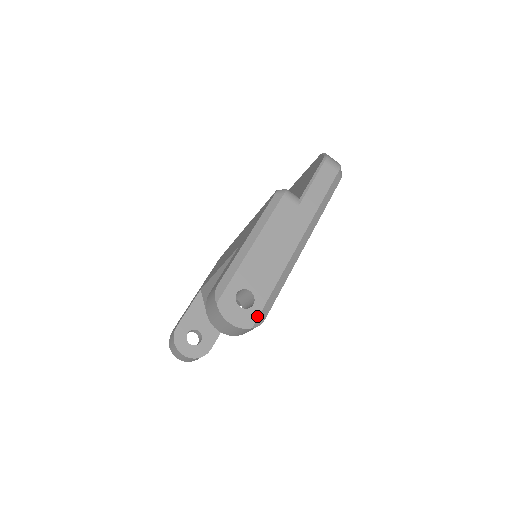
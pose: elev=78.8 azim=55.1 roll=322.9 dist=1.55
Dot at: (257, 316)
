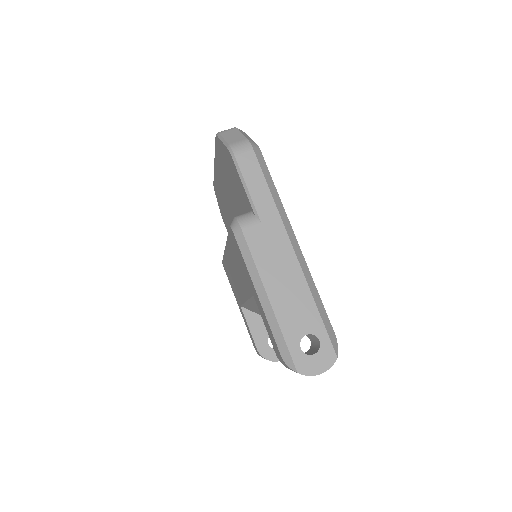
Dot at: (331, 345)
